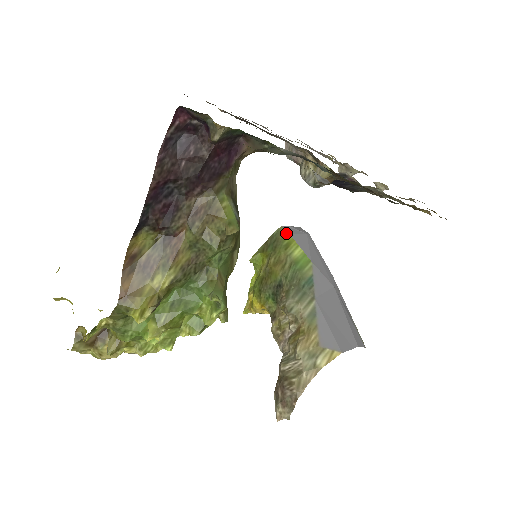
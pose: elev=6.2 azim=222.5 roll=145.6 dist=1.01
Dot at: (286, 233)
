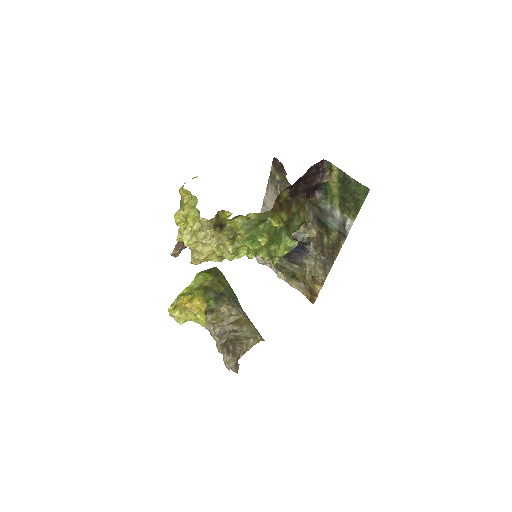
Dot at: (221, 272)
